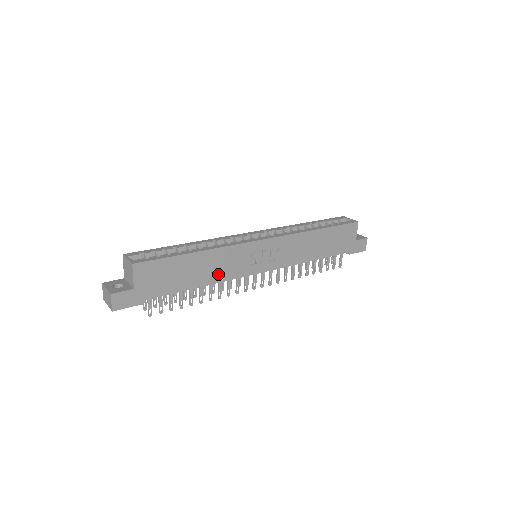
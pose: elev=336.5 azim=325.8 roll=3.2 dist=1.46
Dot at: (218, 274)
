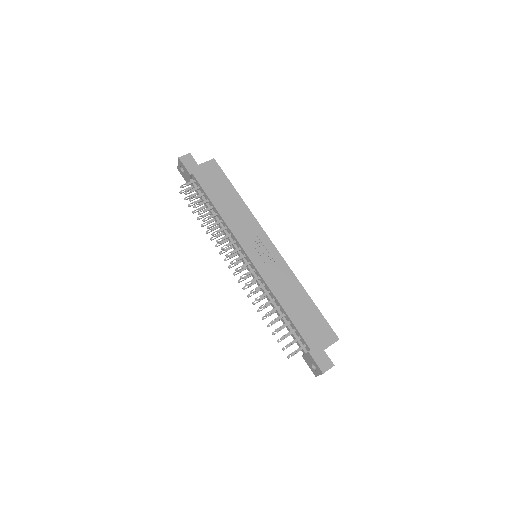
Dot at: (231, 219)
